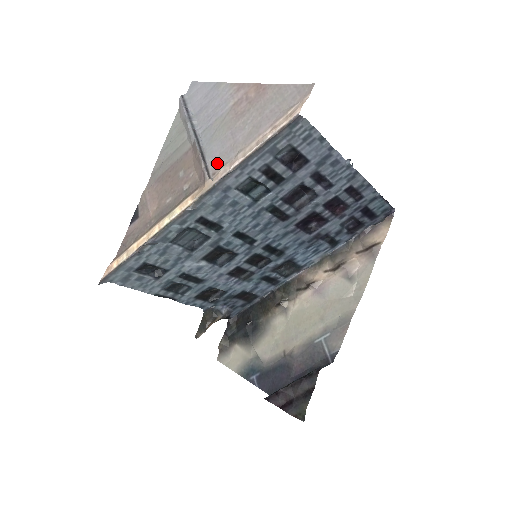
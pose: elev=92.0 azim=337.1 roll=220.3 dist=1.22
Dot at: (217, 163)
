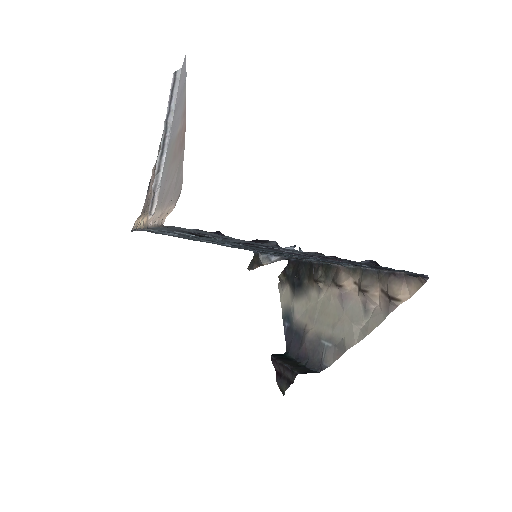
Dot at: (159, 199)
